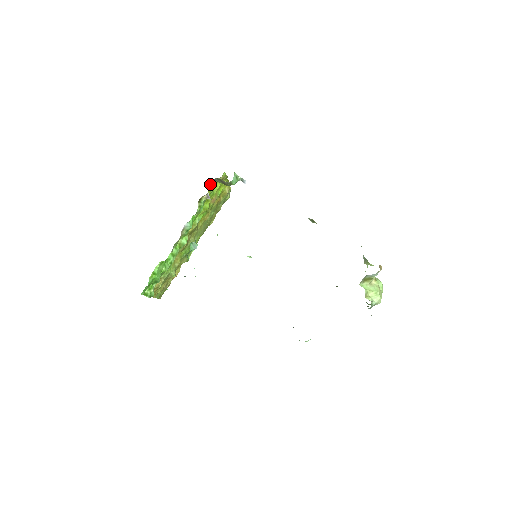
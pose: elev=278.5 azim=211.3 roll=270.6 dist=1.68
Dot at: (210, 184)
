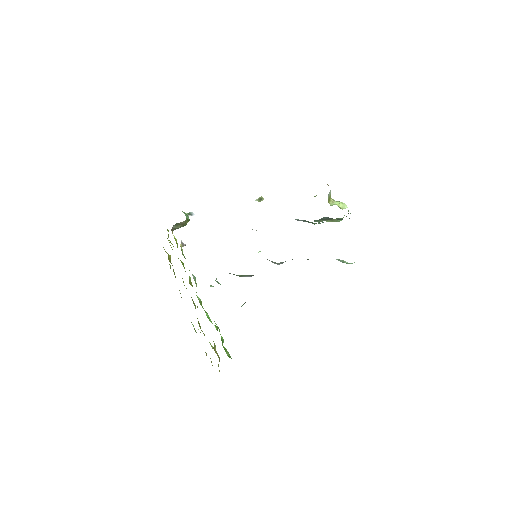
Dot at: occluded
